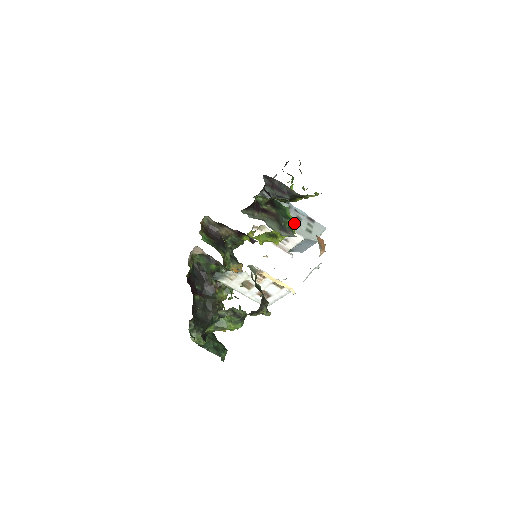
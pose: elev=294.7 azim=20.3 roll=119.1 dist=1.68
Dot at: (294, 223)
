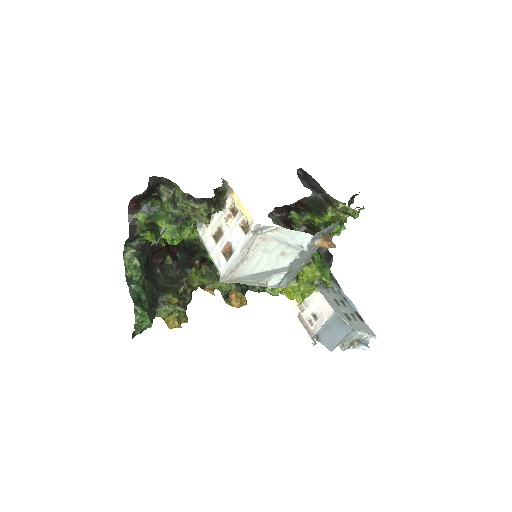
Dot at: (322, 261)
